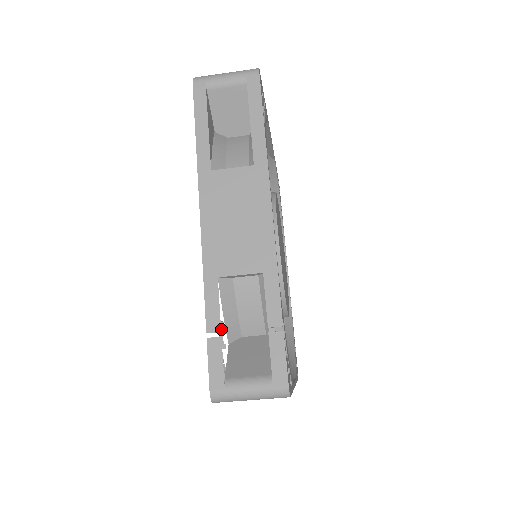
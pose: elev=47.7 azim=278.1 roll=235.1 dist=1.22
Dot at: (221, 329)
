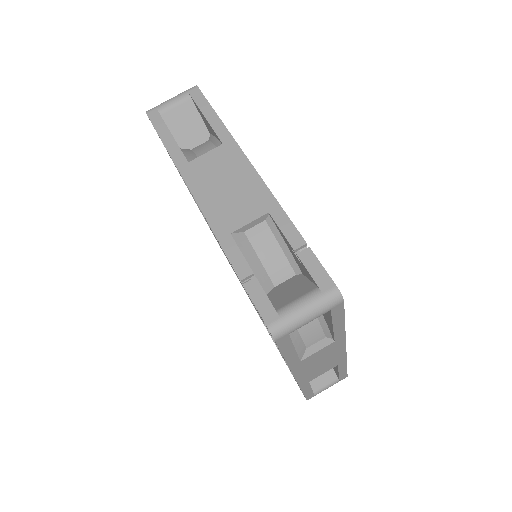
Dot at: (253, 275)
